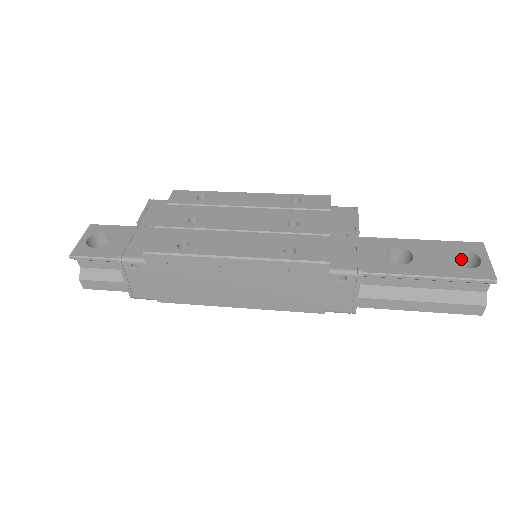
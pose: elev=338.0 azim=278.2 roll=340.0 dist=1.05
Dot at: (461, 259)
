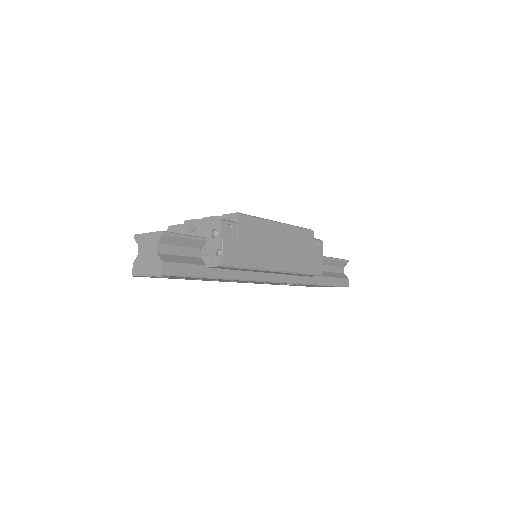
Dot at: occluded
